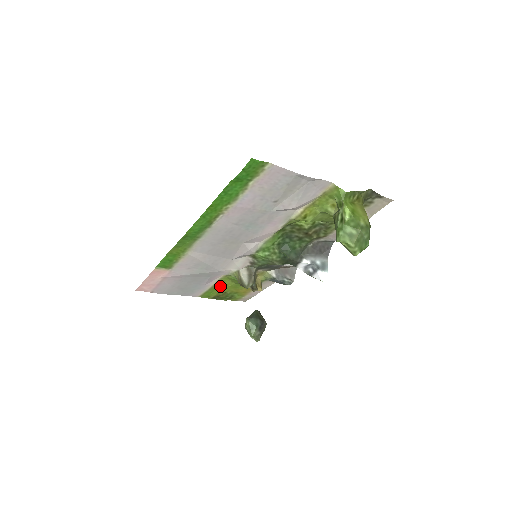
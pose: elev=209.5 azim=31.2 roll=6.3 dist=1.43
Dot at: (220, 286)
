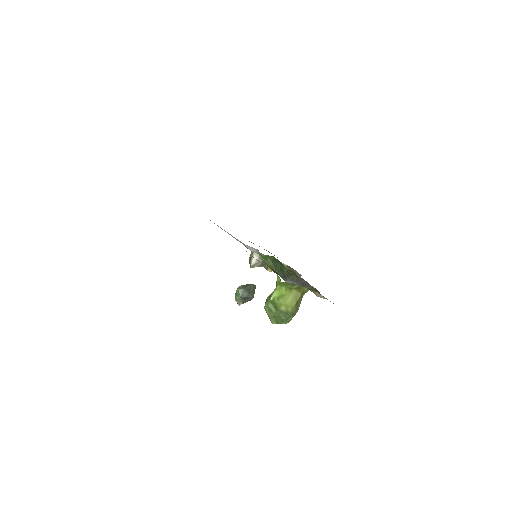
Dot at: occluded
